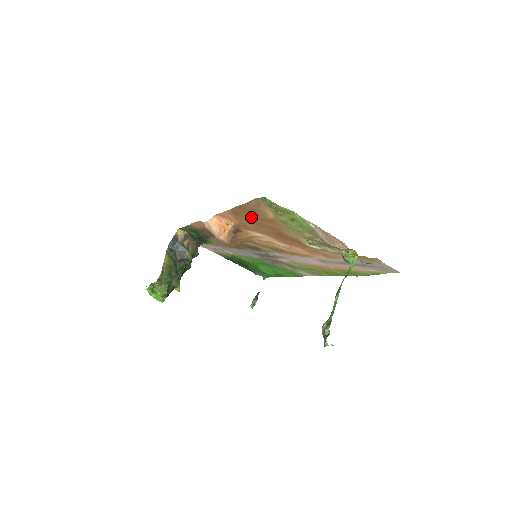
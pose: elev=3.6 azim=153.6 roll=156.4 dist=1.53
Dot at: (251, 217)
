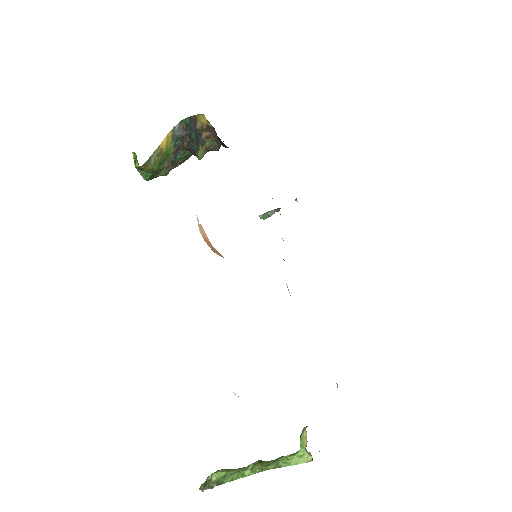
Dot at: occluded
